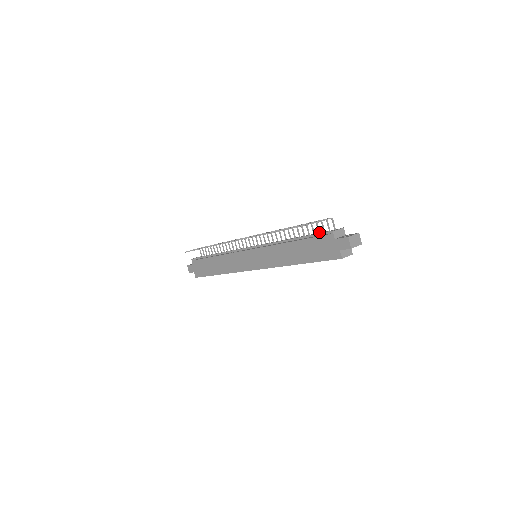
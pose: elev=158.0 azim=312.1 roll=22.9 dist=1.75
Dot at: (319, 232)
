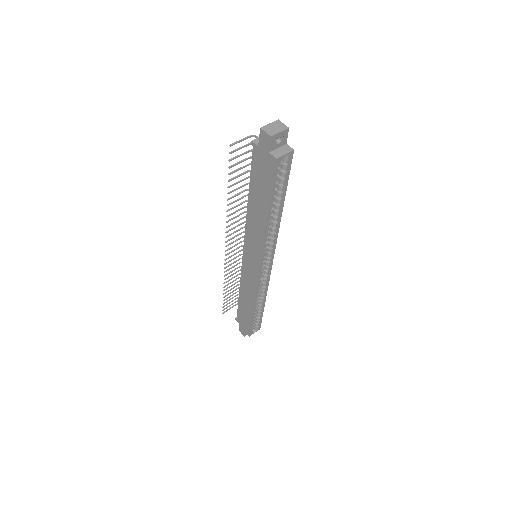
Dot at: occluded
